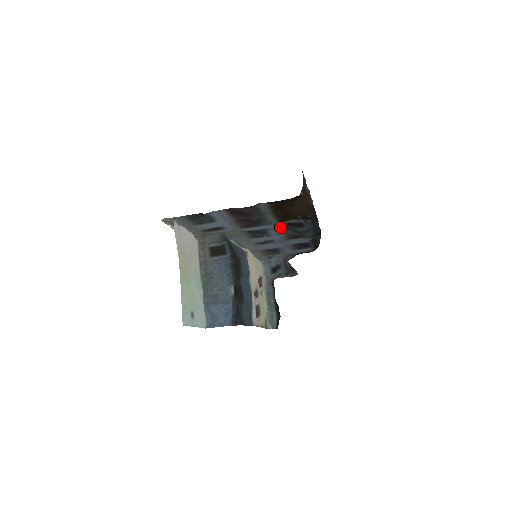
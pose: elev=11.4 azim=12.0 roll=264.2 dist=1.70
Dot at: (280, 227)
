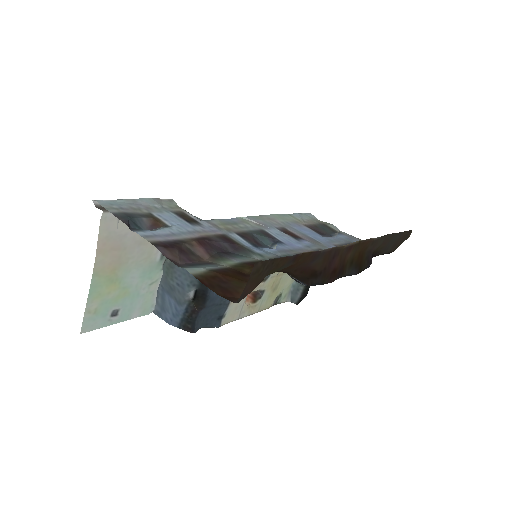
Dot at: (280, 255)
